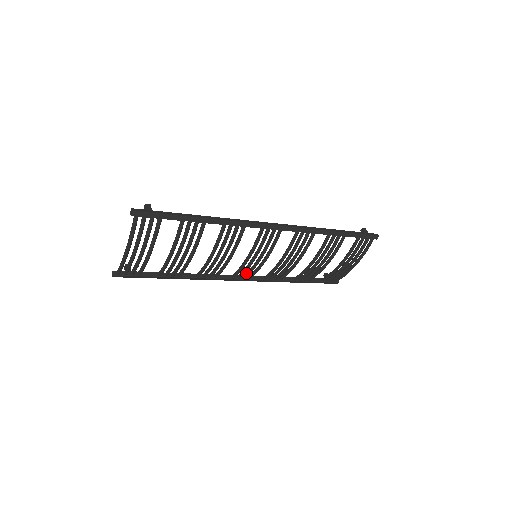
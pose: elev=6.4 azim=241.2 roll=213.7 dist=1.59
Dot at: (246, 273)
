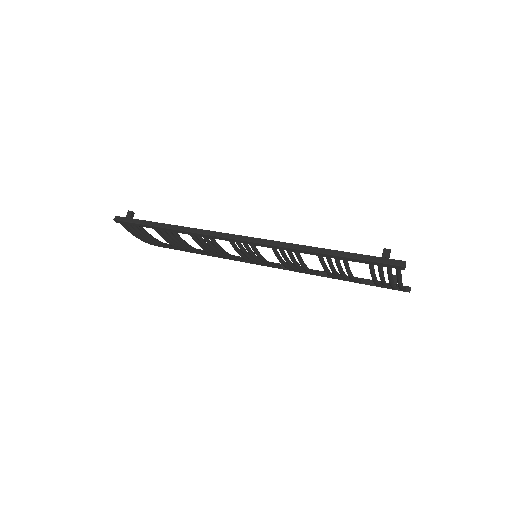
Dot at: occluded
